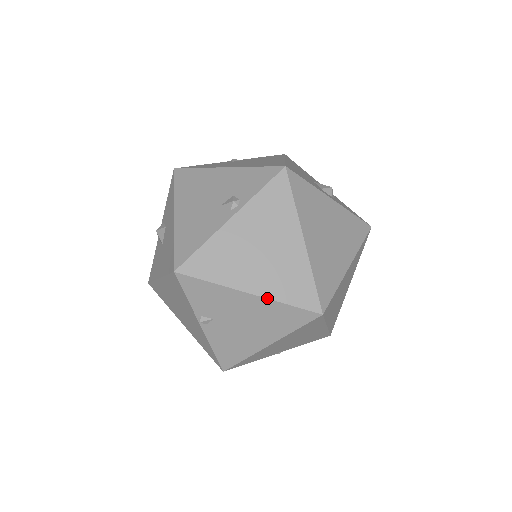
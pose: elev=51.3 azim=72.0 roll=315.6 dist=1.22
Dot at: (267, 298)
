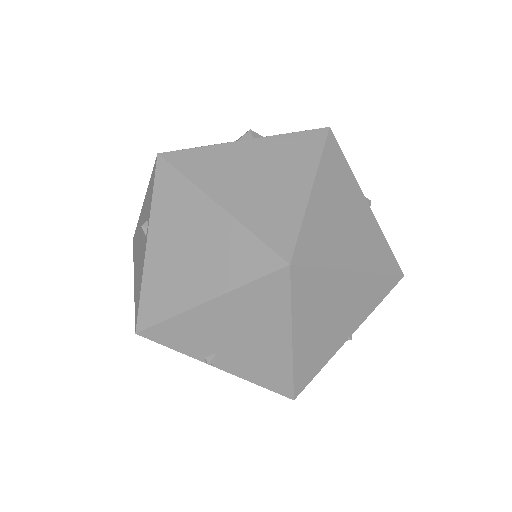
Dot at: (224, 293)
